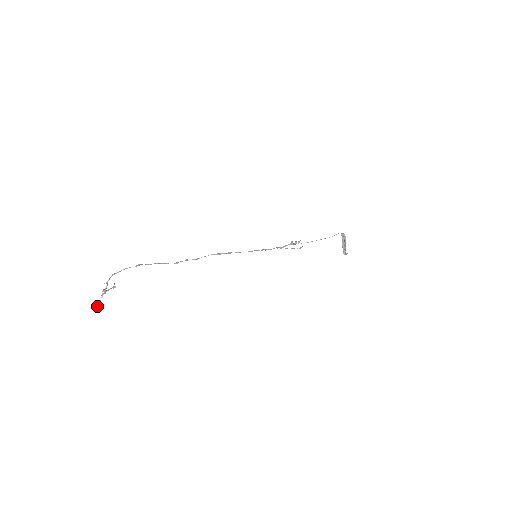
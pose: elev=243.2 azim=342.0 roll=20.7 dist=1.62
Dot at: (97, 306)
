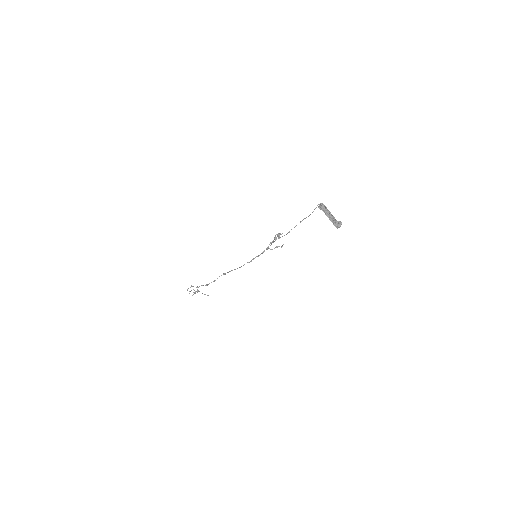
Dot at: occluded
